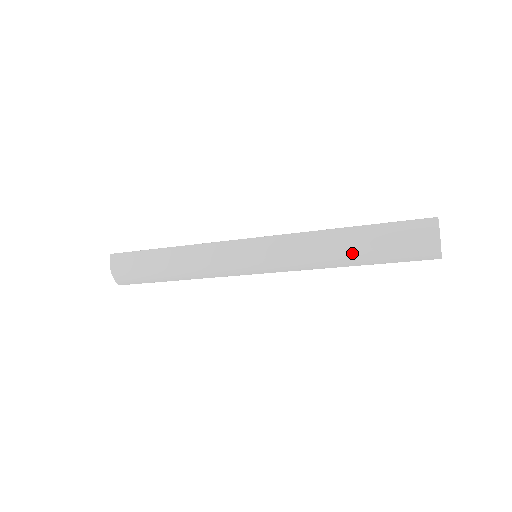
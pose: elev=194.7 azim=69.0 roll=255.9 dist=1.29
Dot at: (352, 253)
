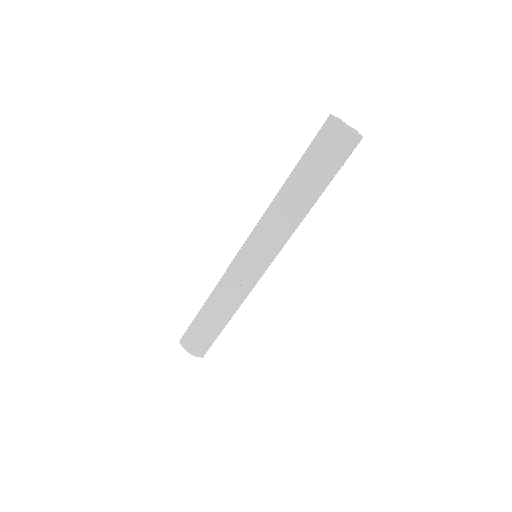
Dot at: (304, 193)
